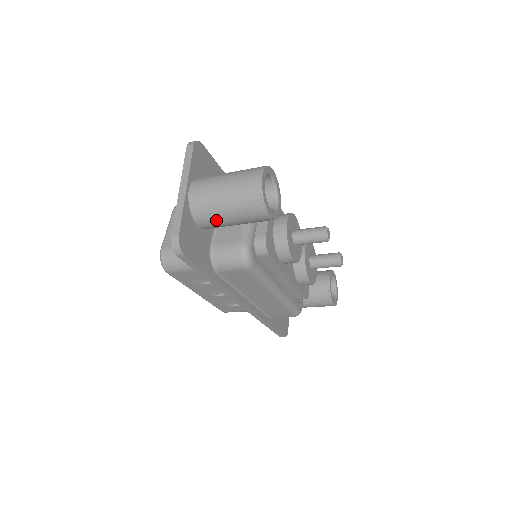
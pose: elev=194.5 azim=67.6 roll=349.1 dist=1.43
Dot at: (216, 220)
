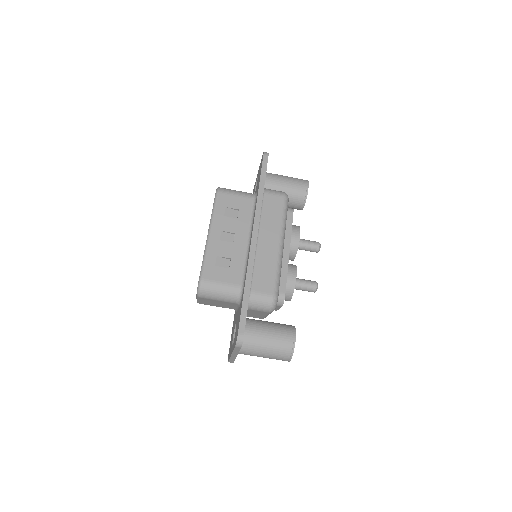
Dot at: (277, 179)
